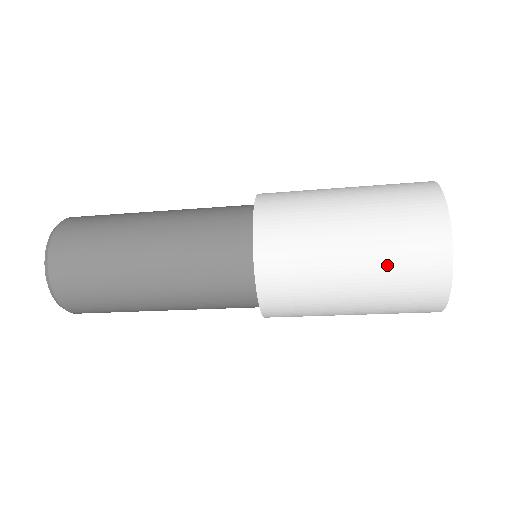
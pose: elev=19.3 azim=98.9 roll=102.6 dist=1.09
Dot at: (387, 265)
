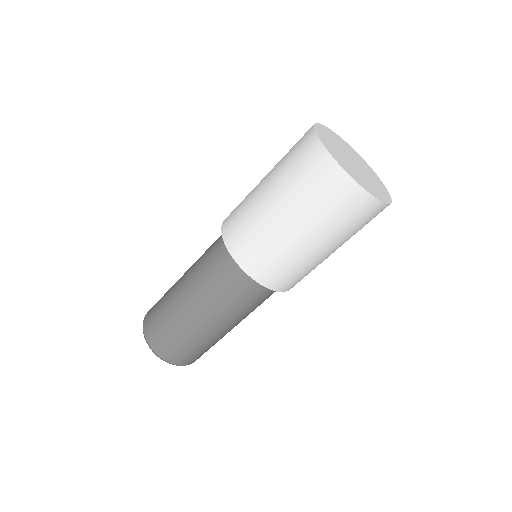
Dot at: (286, 176)
